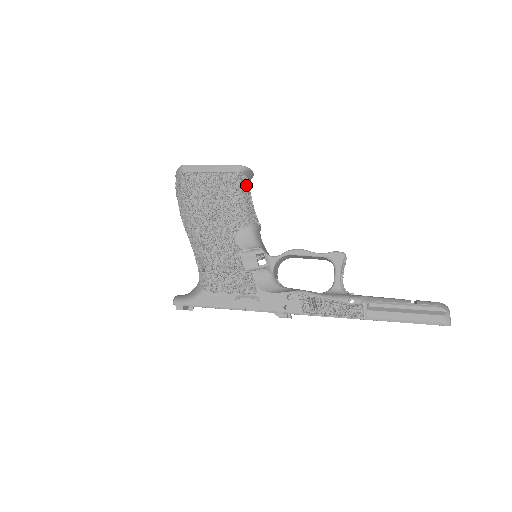
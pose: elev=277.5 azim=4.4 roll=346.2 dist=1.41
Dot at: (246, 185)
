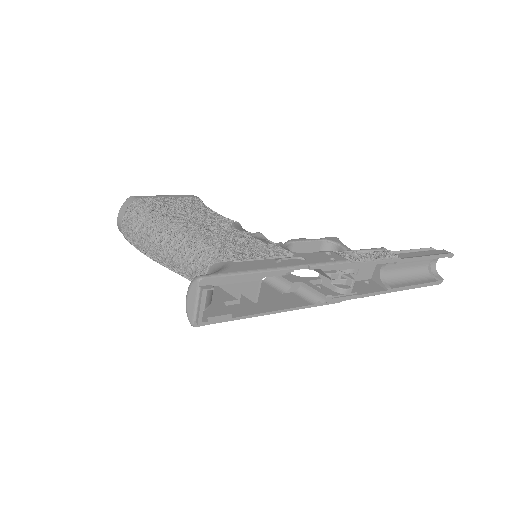
Dot at: occluded
